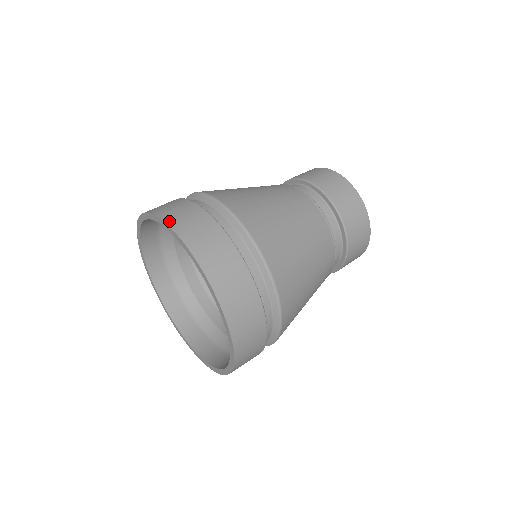
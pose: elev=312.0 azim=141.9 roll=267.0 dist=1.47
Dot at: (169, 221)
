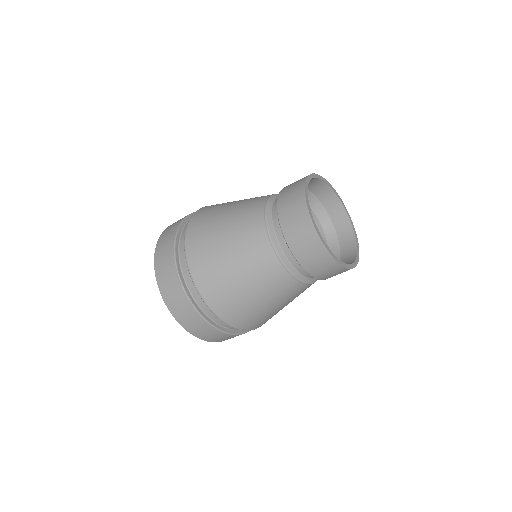
Dot at: (156, 252)
